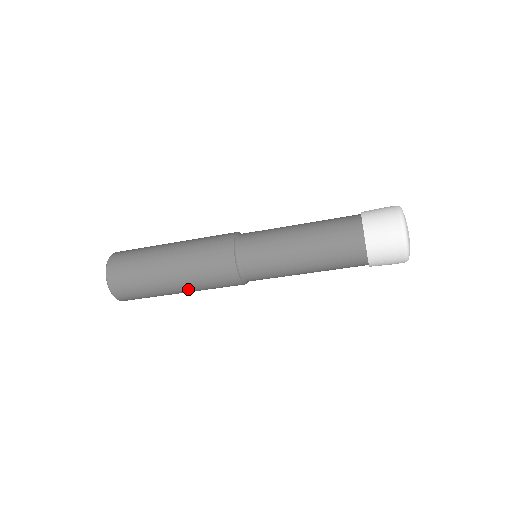
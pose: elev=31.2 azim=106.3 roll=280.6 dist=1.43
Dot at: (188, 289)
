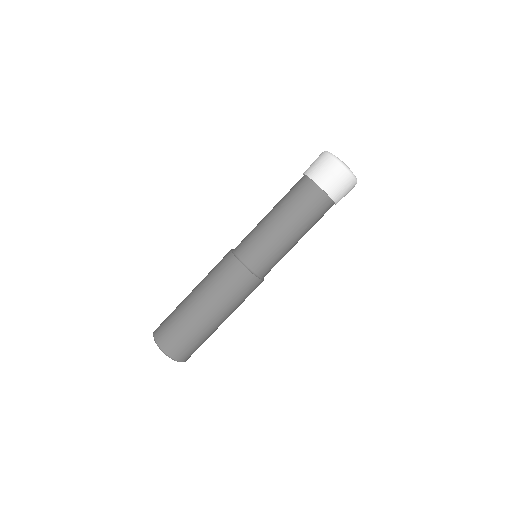
Dot at: (218, 309)
